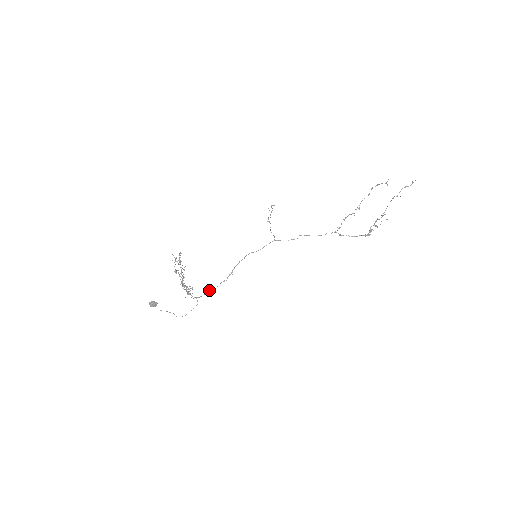
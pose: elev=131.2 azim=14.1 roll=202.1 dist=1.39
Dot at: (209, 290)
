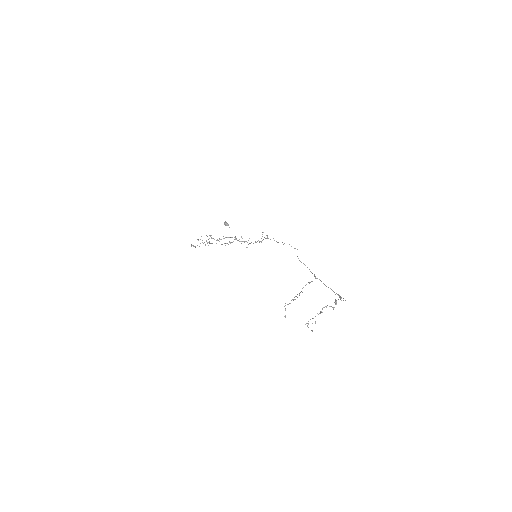
Dot at: occluded
